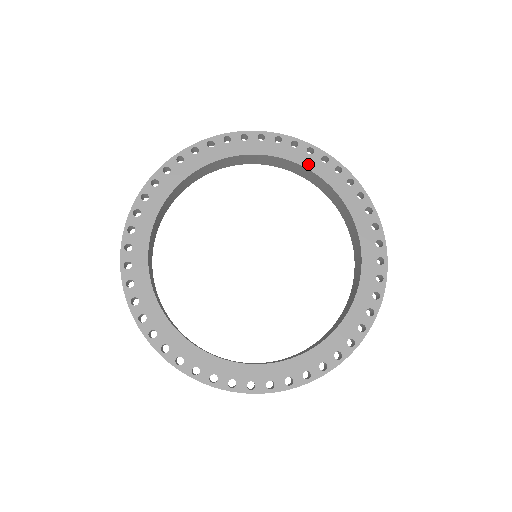
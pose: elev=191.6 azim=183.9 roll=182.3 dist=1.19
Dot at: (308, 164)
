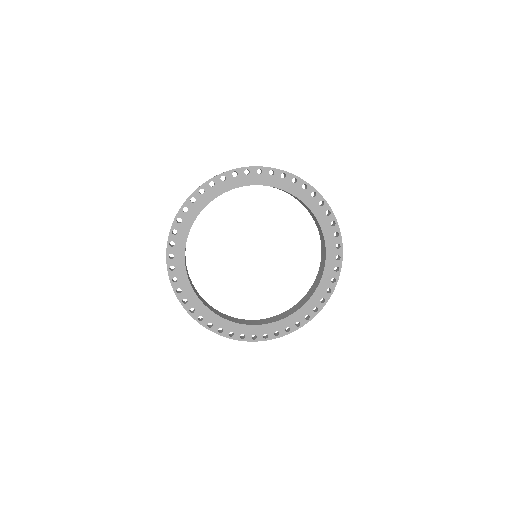
Dot at: (240, 184)
